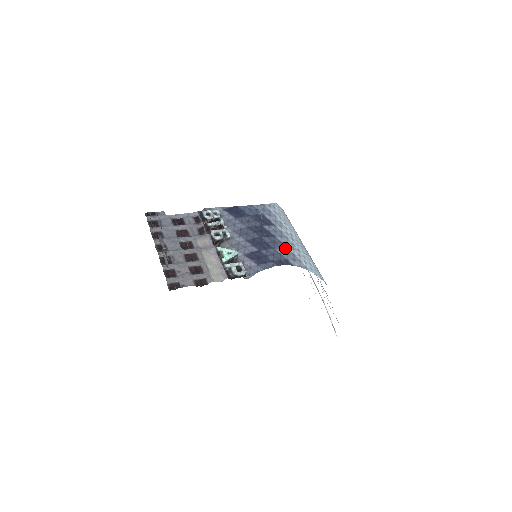
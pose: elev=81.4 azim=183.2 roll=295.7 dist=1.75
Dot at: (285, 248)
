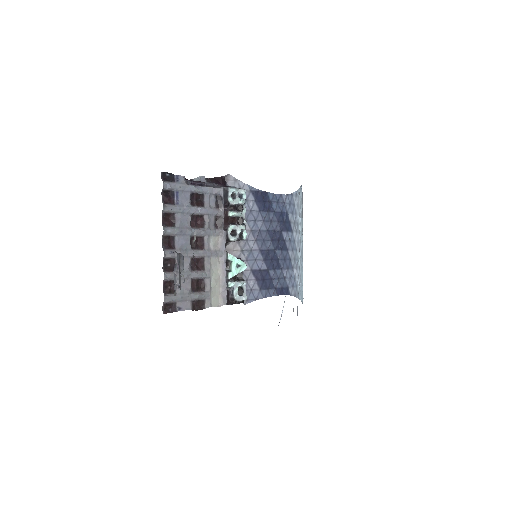
Dot at: (291, 269)
